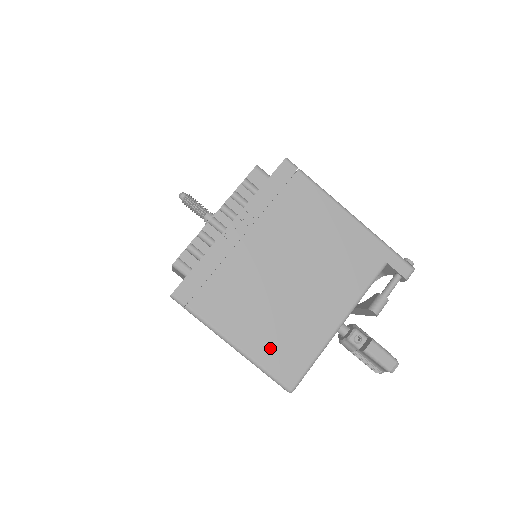
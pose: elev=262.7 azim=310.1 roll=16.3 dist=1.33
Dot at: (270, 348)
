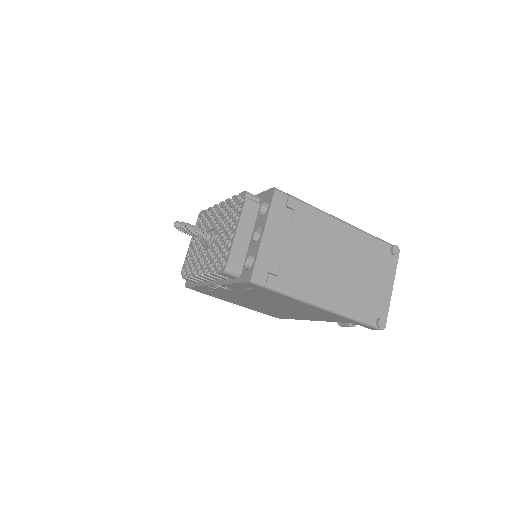
Dot at: occluded
